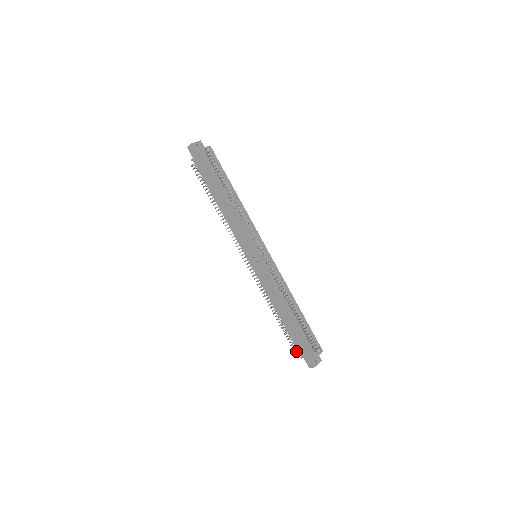
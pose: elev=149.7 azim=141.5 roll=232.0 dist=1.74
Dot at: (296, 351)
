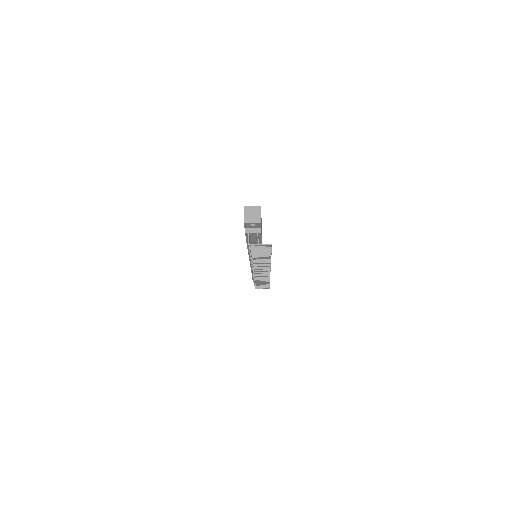
Dot at: (248, 240)
